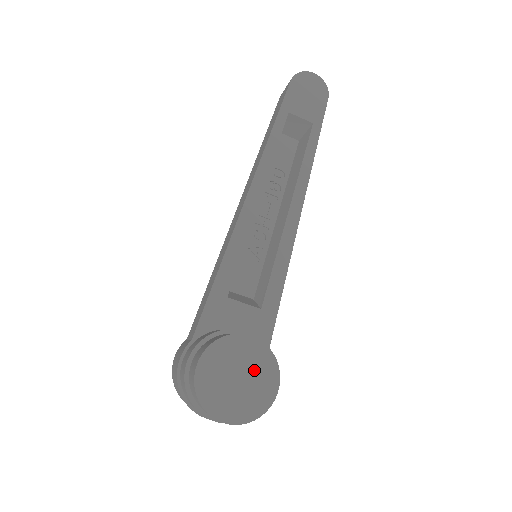
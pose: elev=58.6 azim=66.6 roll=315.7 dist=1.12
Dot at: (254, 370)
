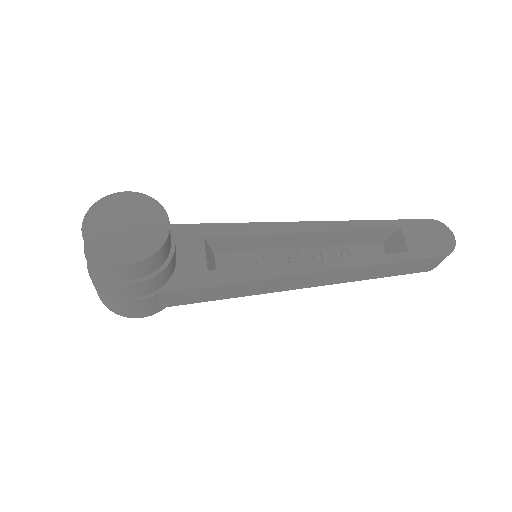
Dot at: (139, 236)
